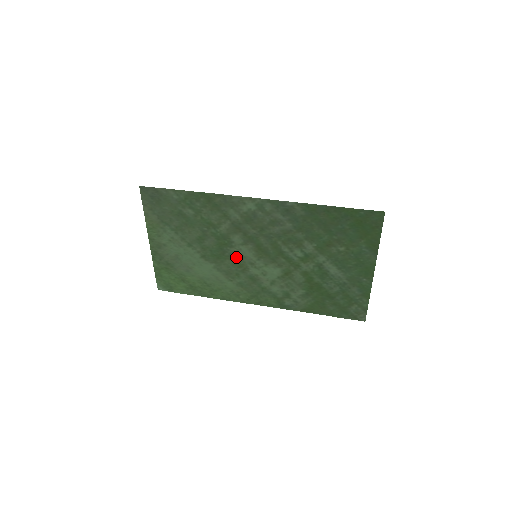
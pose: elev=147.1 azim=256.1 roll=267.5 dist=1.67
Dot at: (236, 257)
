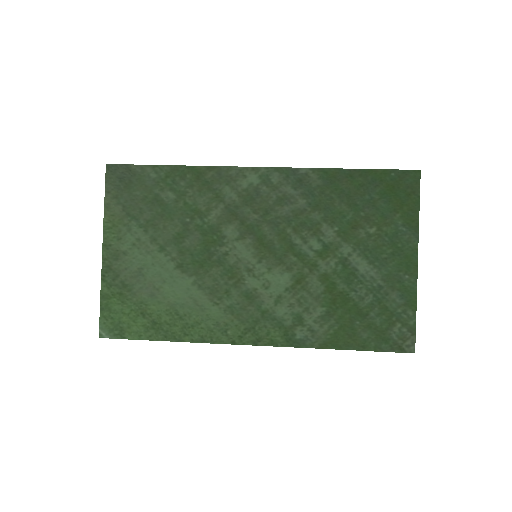
Dot at: (227, 262)
